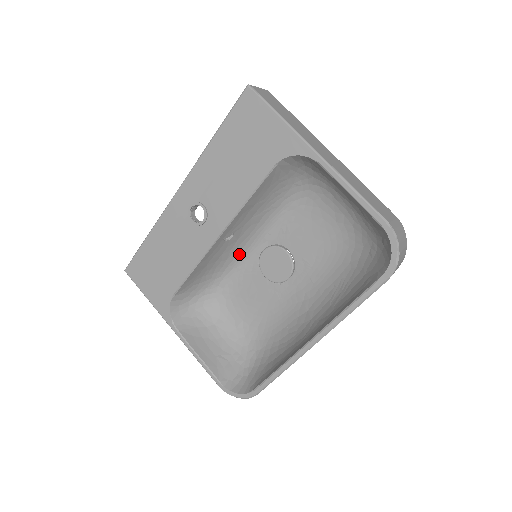
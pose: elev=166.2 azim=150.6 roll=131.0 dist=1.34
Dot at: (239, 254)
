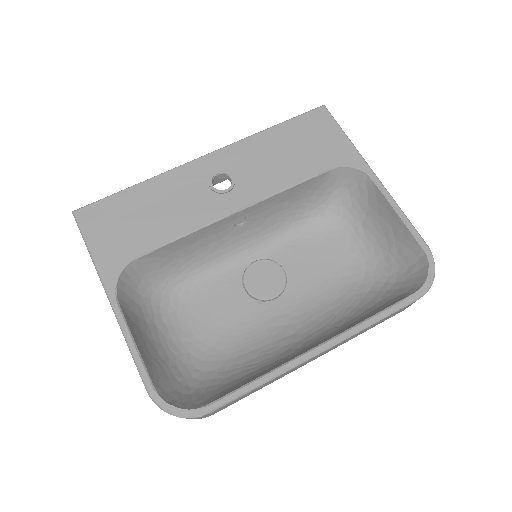
Dot at: (226, 255)
